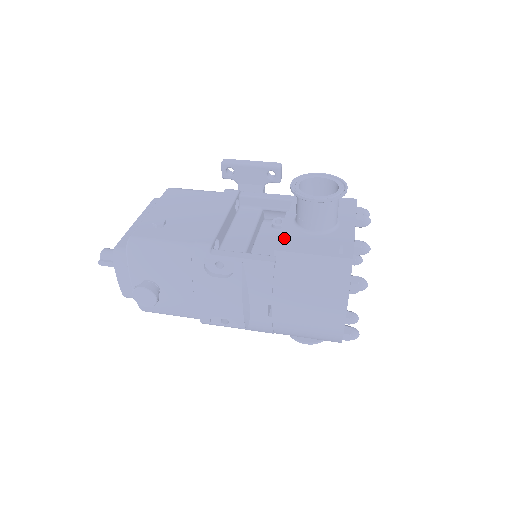
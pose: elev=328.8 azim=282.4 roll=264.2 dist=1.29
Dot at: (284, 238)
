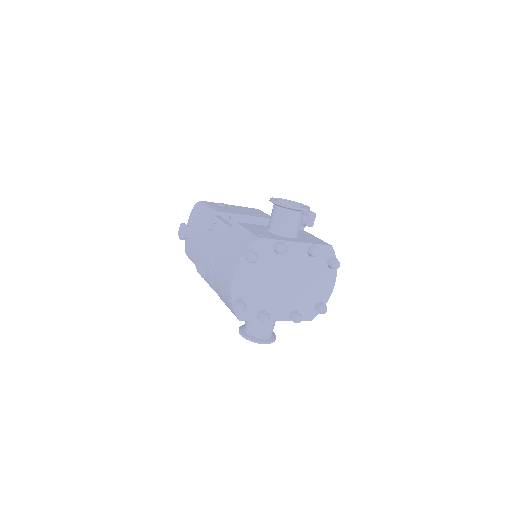
Dot at: (251, 224)
